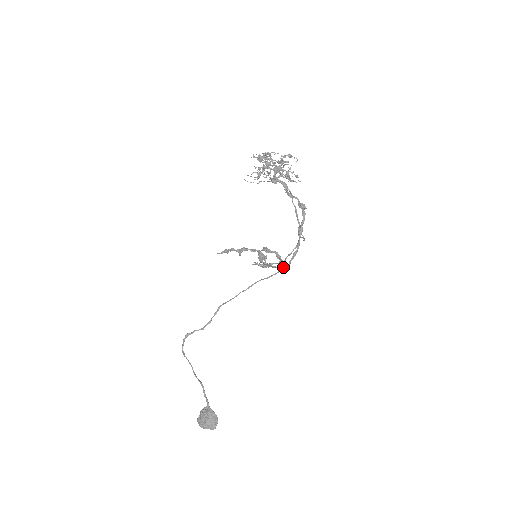
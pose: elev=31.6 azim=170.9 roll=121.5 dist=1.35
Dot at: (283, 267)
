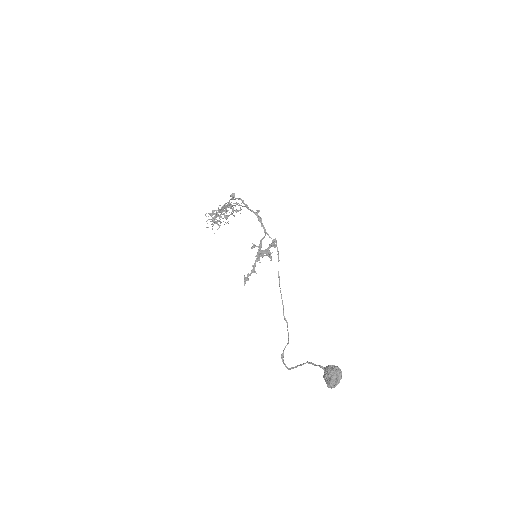
Dot at: occluded
